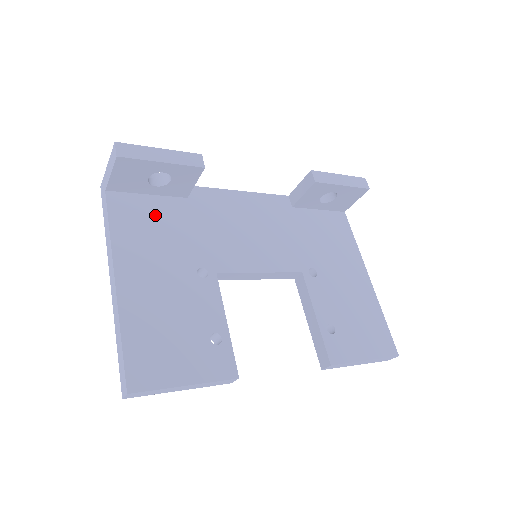
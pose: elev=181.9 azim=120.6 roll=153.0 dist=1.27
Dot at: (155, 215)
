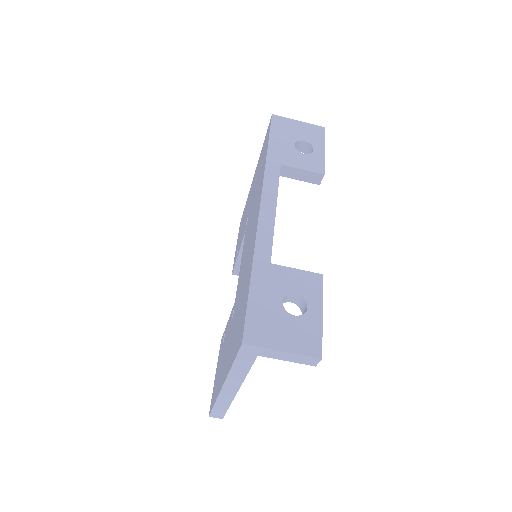
Dot at: occluded
